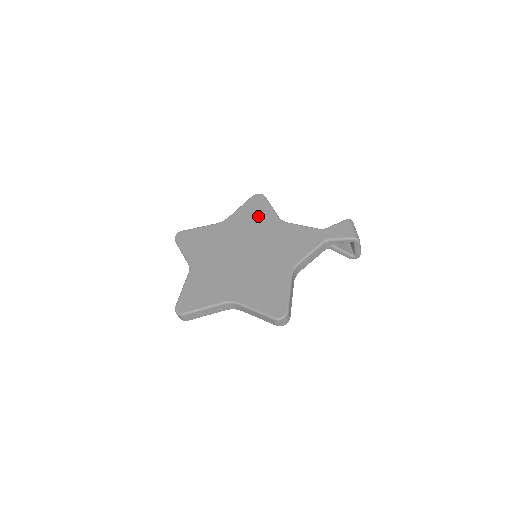
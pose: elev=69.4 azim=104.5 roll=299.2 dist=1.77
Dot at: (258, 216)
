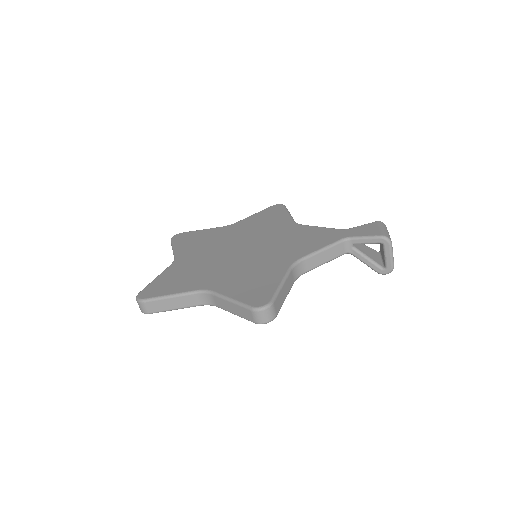
Dot at: (271, 220)
